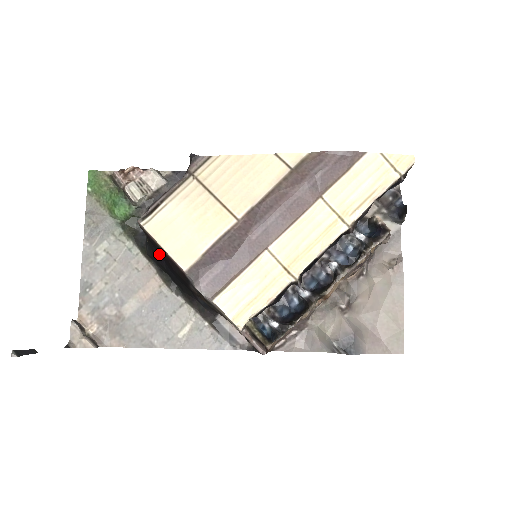
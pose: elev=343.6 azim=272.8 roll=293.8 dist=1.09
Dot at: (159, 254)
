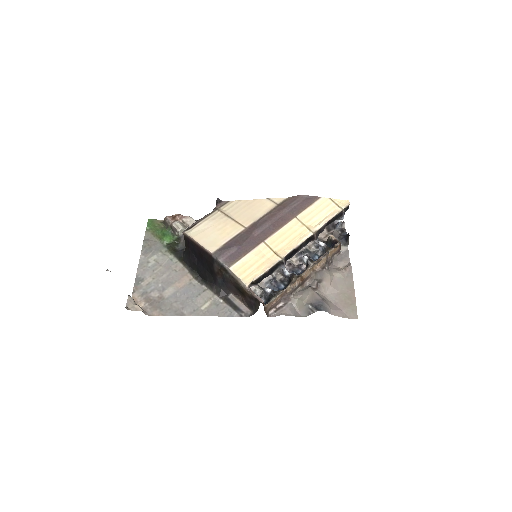
Dot at: (194, 252)
